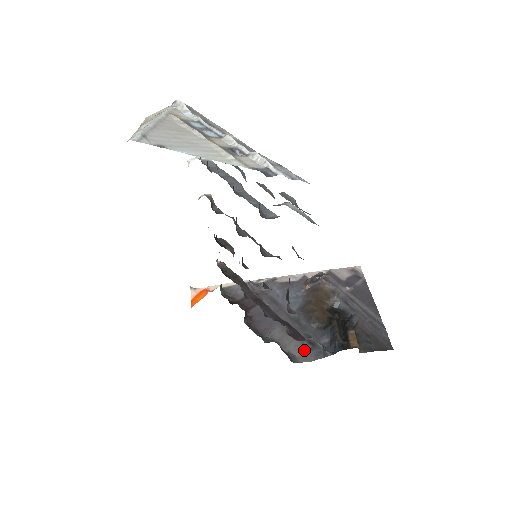
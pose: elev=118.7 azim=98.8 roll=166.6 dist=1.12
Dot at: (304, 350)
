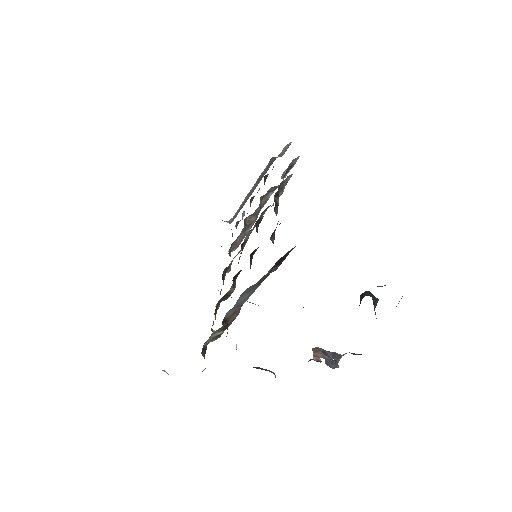
Dot at: occluded
